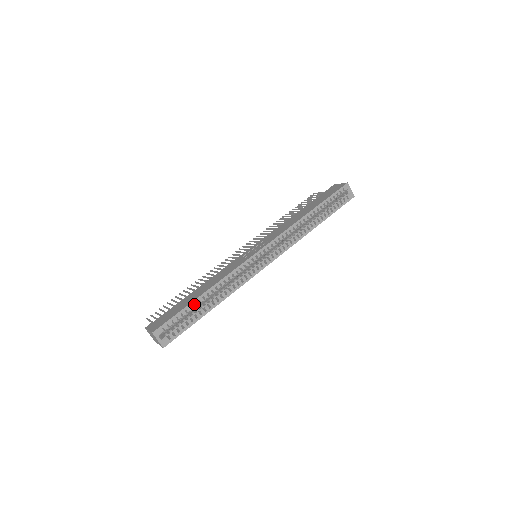
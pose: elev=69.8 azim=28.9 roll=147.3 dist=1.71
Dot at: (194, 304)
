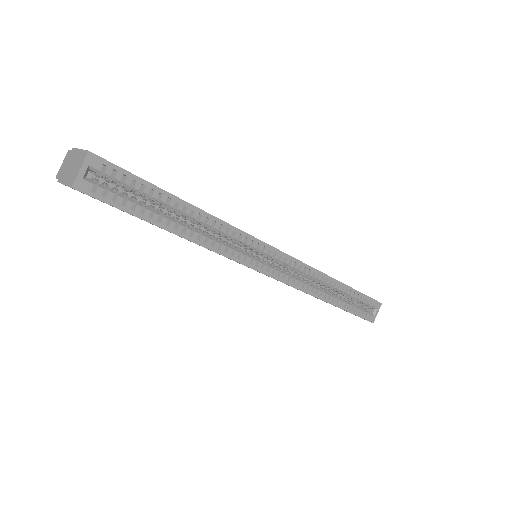
Dot at: occluded
